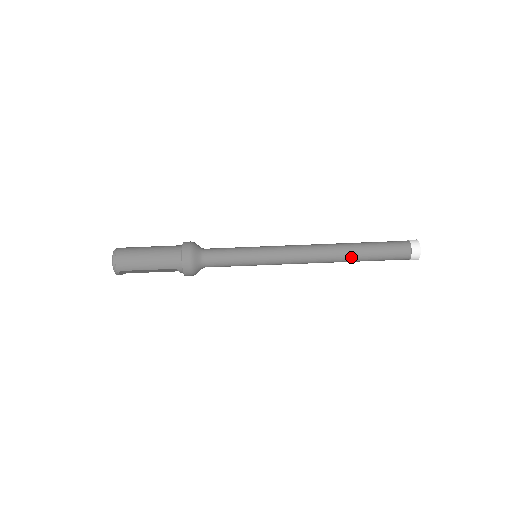
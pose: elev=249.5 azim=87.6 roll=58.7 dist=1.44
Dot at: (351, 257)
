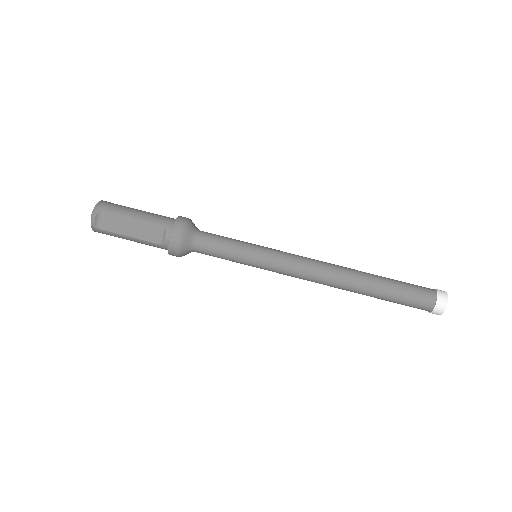
Dot at: (367, 277)
